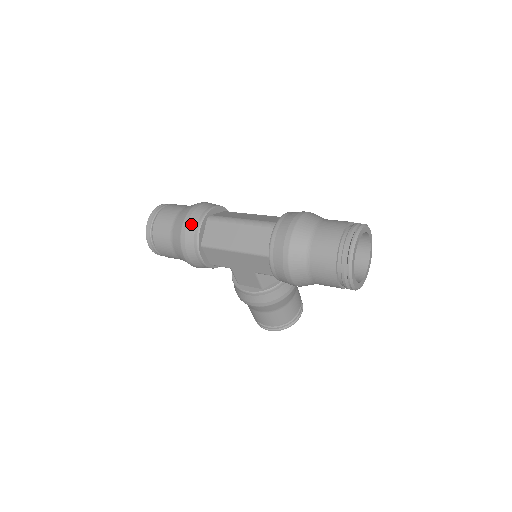
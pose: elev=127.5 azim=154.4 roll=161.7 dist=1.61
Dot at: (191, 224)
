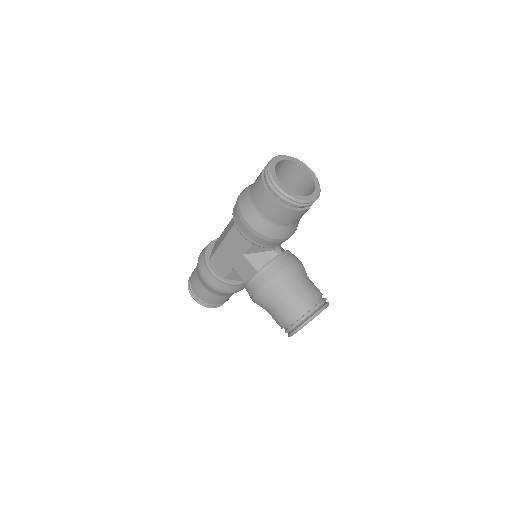
Dot at: (203, 250)
